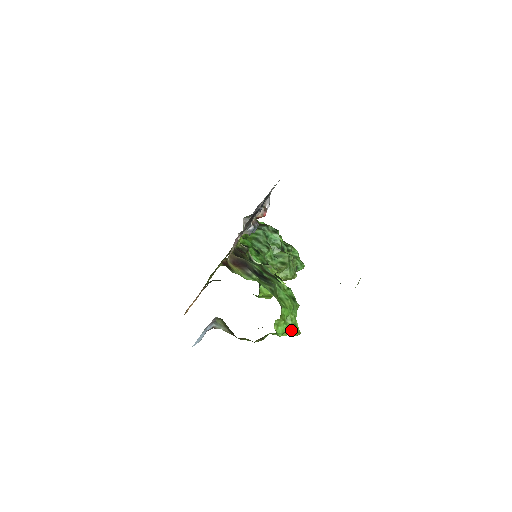
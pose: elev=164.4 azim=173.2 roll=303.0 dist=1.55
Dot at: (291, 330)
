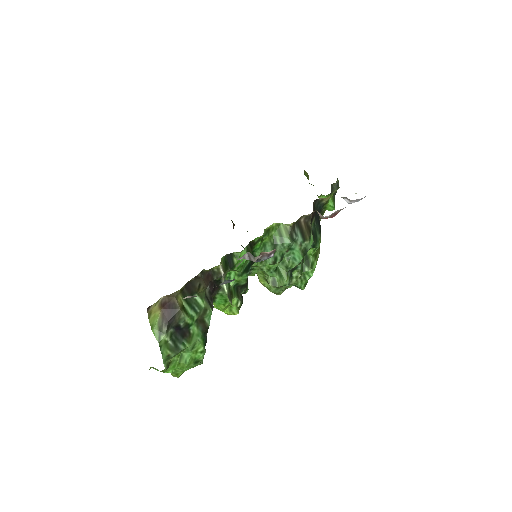
Dot at: (171, 372)
